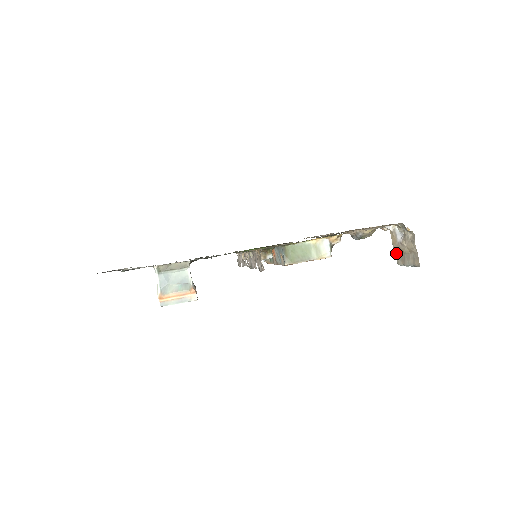
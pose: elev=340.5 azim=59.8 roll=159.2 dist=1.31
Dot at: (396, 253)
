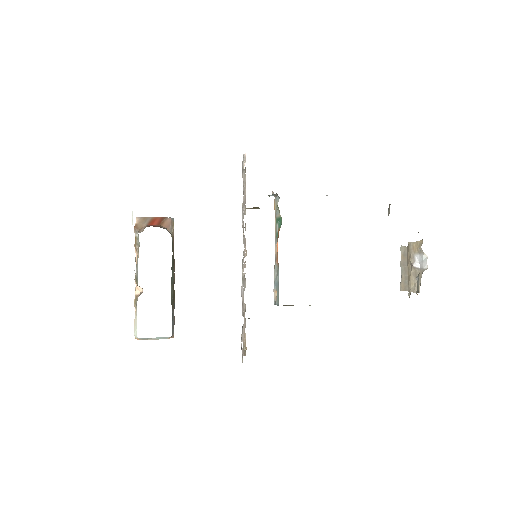
Dot at: (408, 246)
